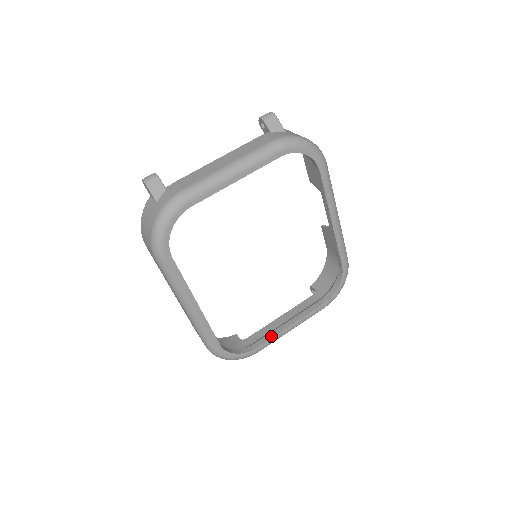
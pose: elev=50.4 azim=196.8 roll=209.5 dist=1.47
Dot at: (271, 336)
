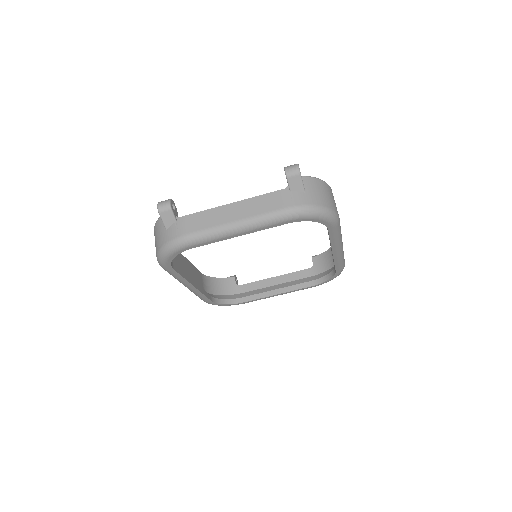
Dot at: (258, 297)
